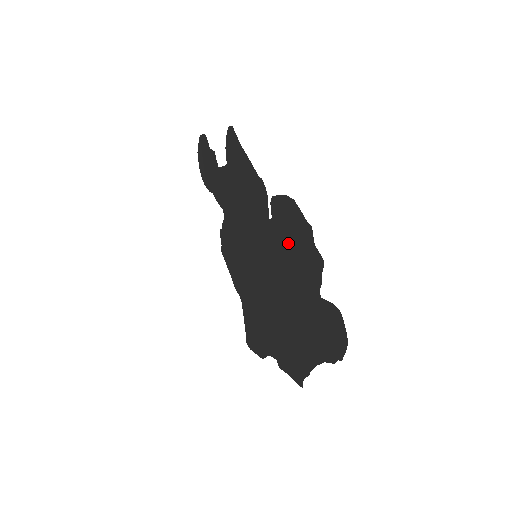
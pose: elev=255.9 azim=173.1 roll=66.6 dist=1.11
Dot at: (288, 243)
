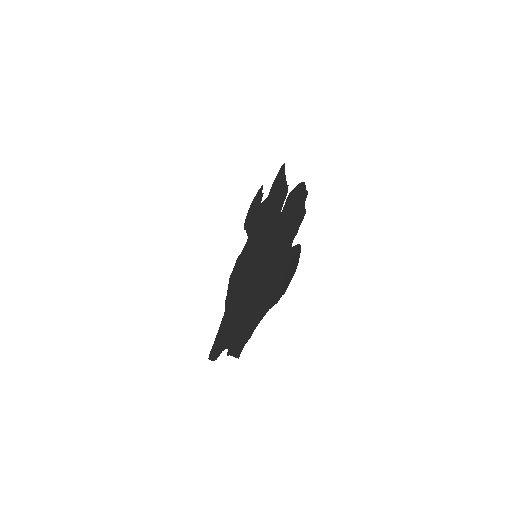
Dot at: (286, 221)
